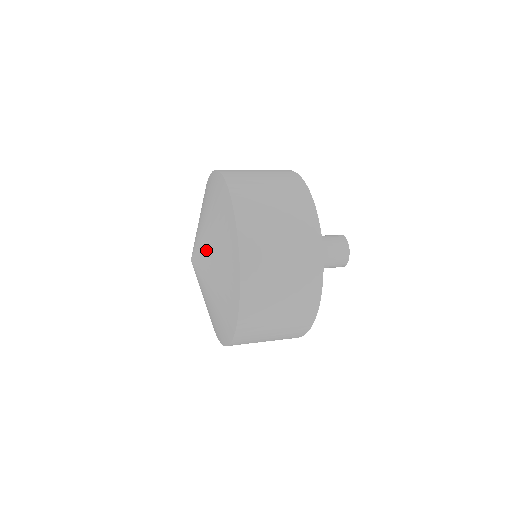
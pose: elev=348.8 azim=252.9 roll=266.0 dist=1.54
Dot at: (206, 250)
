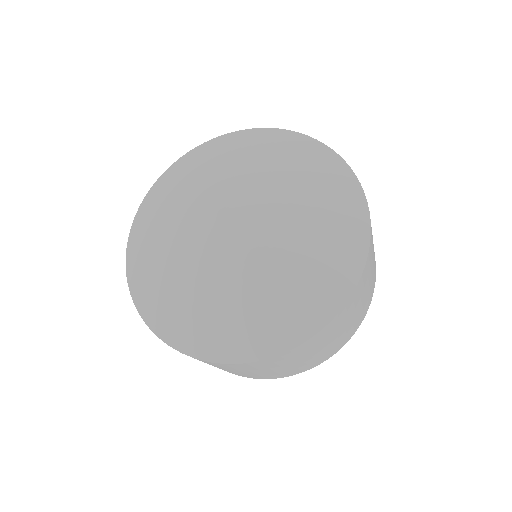
Dot at: (280, 207)
